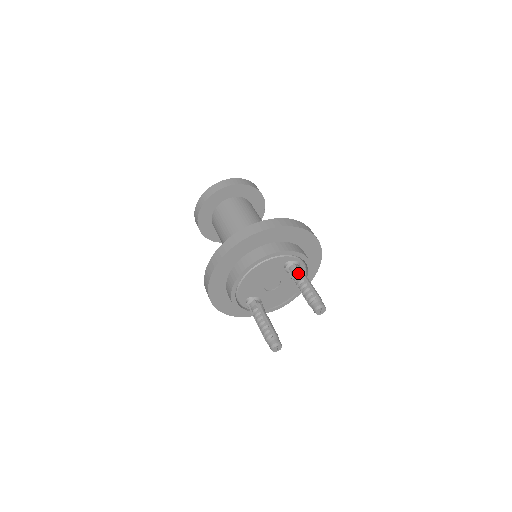
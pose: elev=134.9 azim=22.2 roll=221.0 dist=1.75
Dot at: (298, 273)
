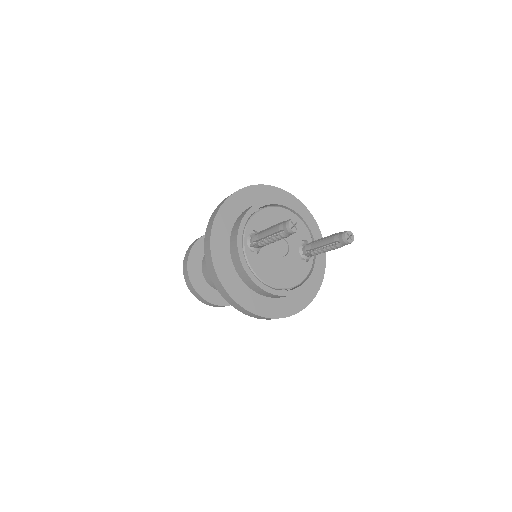
Dot at: occluded
